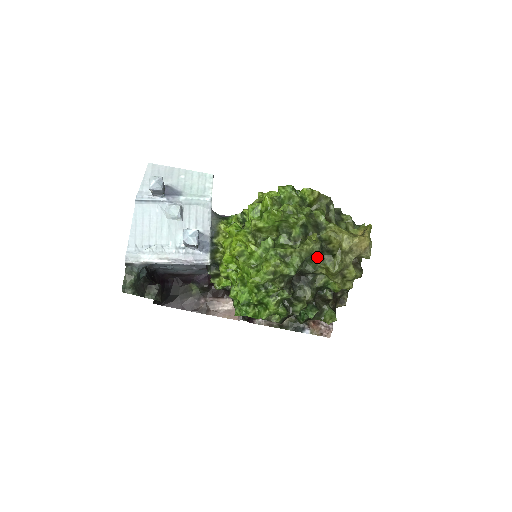
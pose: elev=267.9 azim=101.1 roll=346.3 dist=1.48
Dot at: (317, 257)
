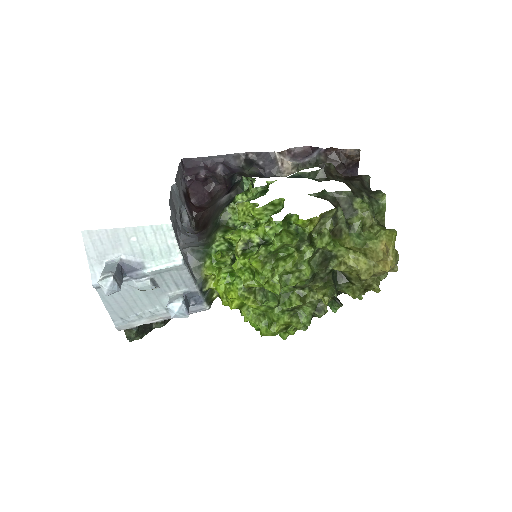
Dot at: occluded
